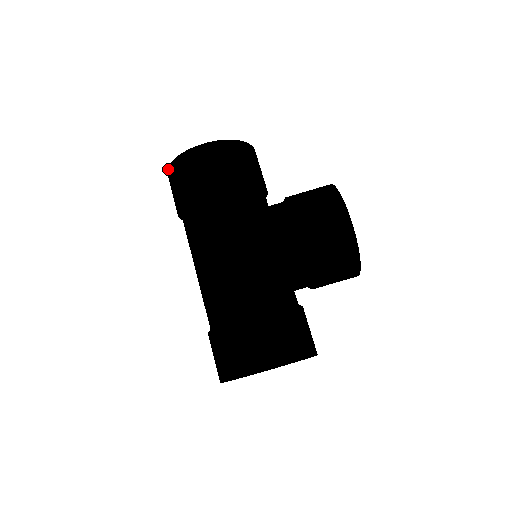
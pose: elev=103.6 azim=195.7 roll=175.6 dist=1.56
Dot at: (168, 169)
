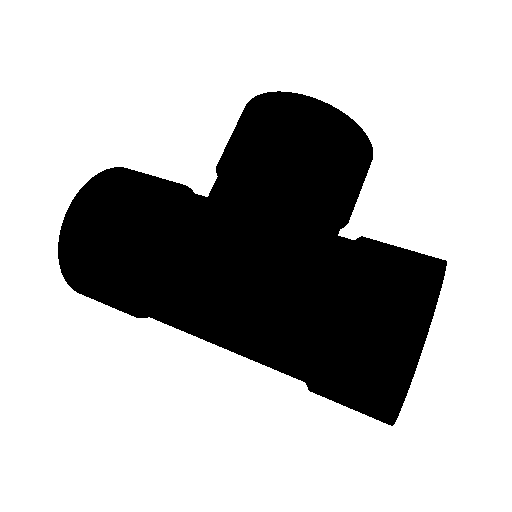
Dot at: (65, 279)
